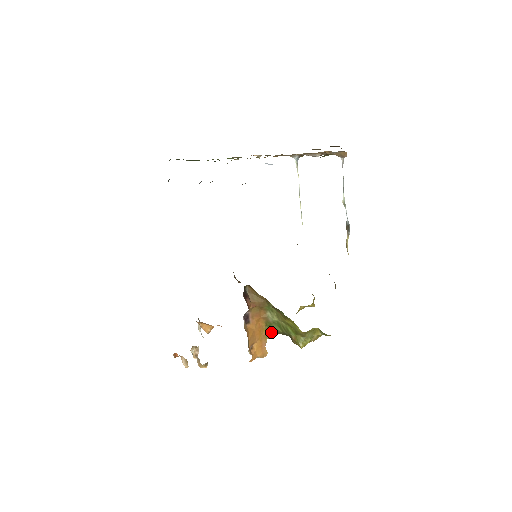
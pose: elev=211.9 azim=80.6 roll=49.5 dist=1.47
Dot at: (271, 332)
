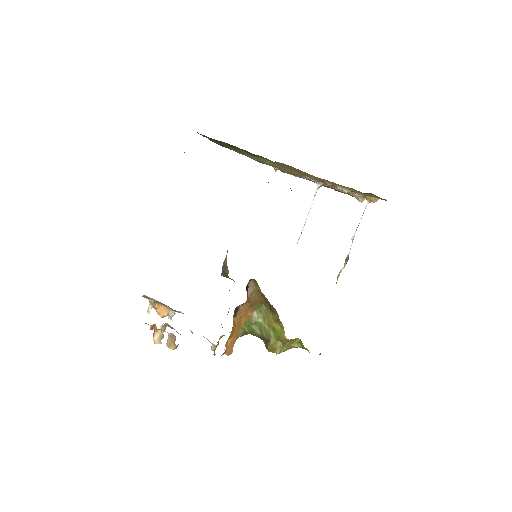
Dot at: (245, 332)
